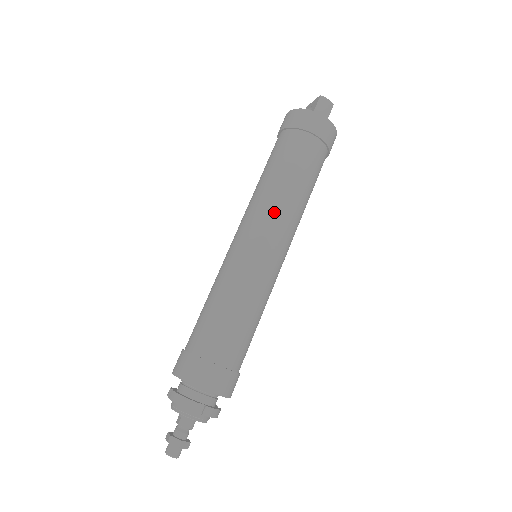
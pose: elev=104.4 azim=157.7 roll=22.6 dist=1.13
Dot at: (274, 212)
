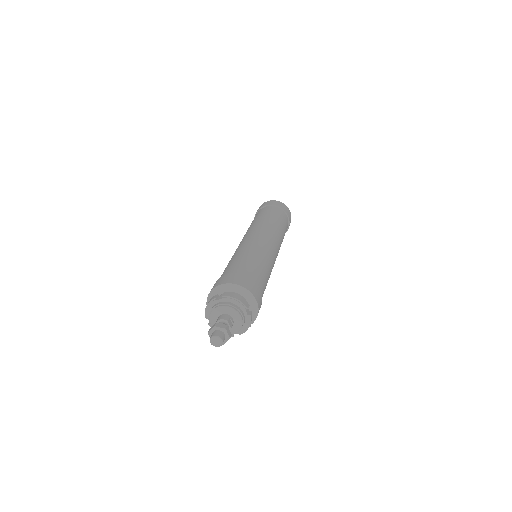
Dot at: (249, 230)
